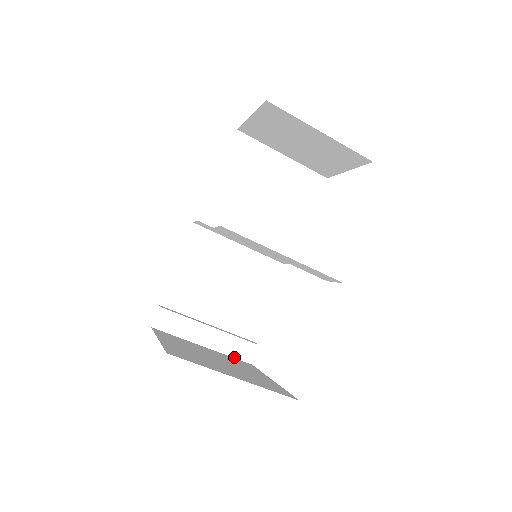
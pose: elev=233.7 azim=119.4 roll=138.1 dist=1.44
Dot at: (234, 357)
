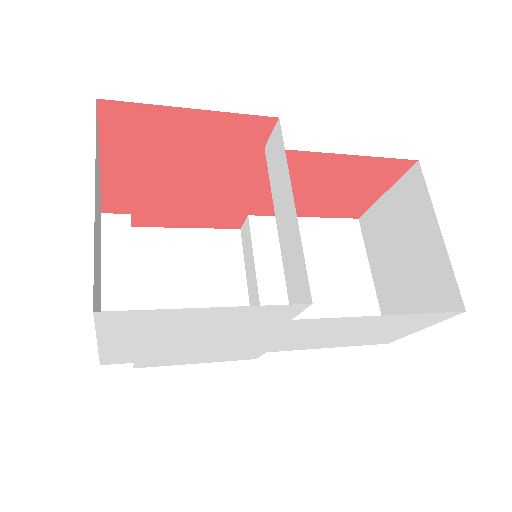
Dot at: occluded
